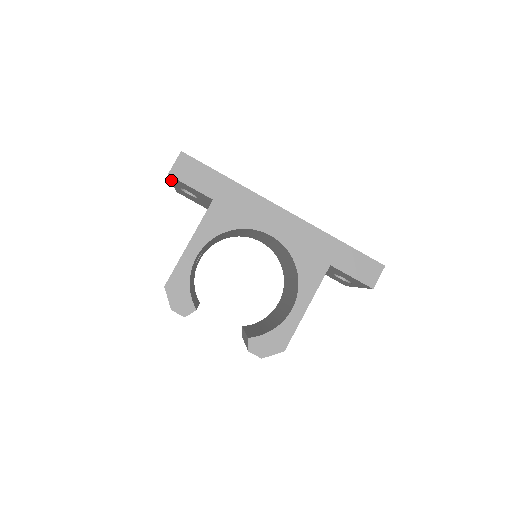
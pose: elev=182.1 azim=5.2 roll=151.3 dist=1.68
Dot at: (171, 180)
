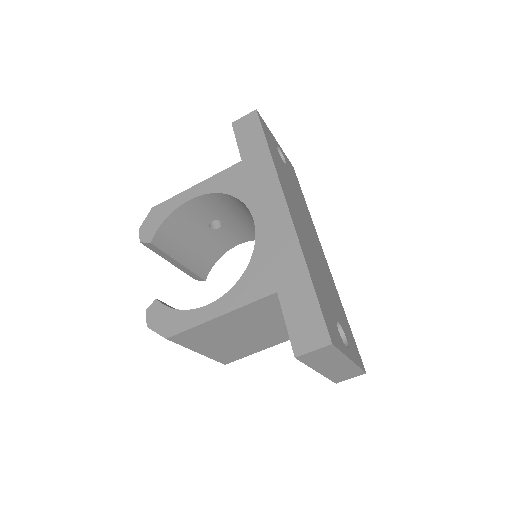
Dot at: occluded
